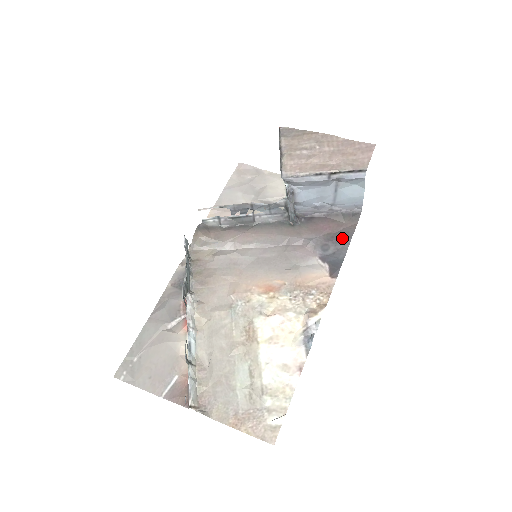
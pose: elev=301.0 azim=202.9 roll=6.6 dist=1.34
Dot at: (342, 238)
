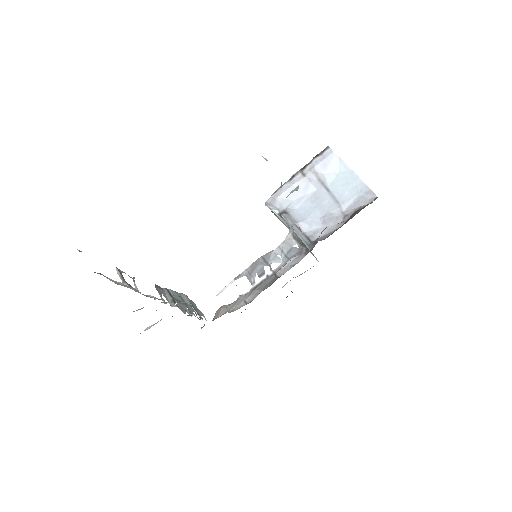
Dot at: occluded
